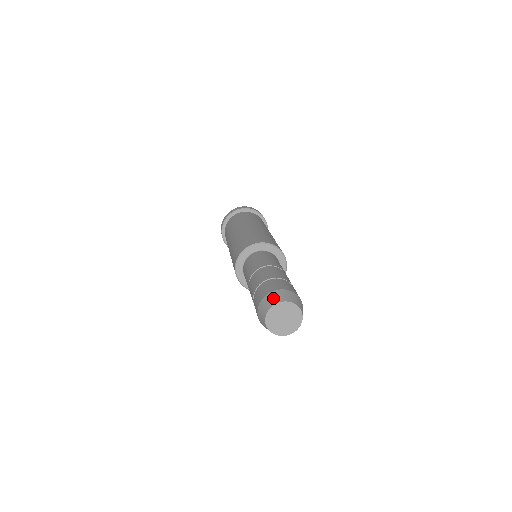
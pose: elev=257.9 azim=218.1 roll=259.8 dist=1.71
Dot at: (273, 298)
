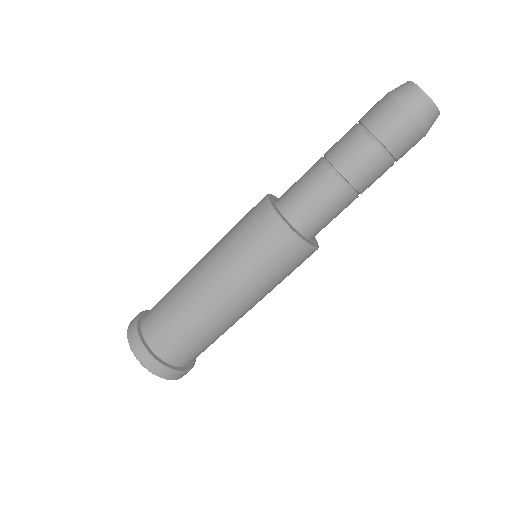
Dot at: (399, 86)
